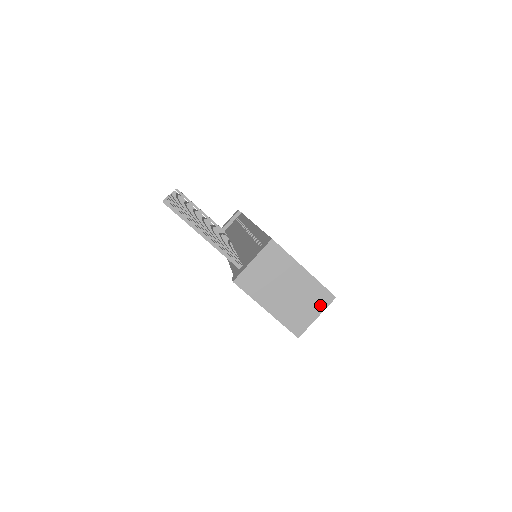
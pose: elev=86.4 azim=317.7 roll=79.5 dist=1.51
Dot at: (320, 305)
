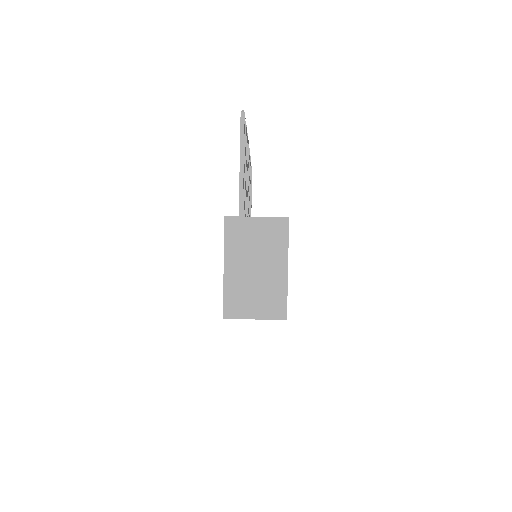
Dot at: (268, 311)
